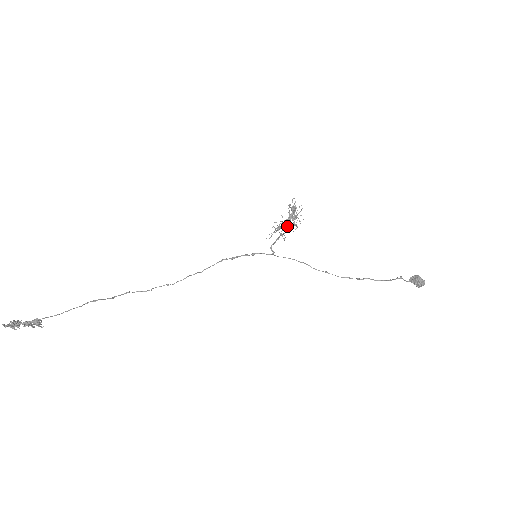
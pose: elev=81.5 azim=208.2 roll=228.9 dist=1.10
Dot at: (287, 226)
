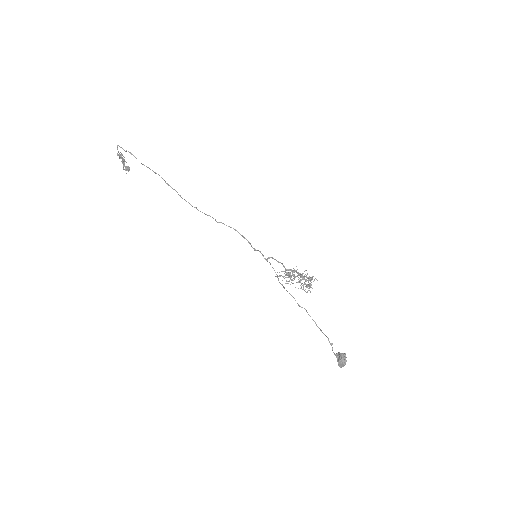
Dot at: occluded
